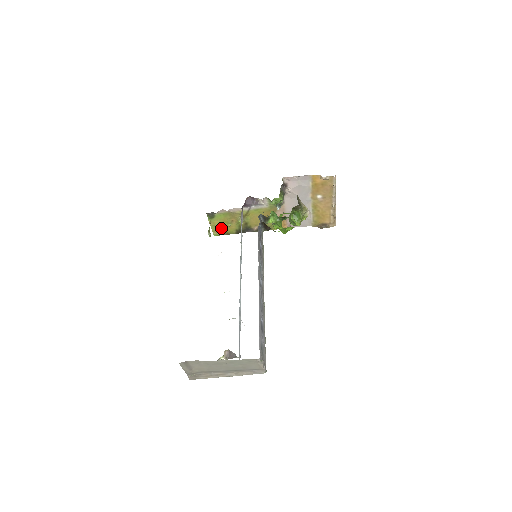
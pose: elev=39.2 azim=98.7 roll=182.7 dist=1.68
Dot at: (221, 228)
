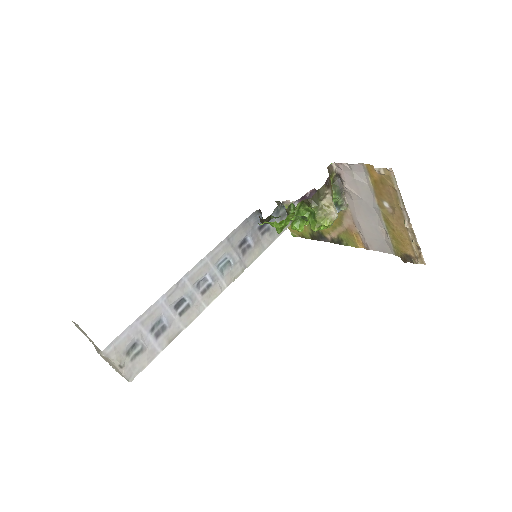
Dot at: occluded
